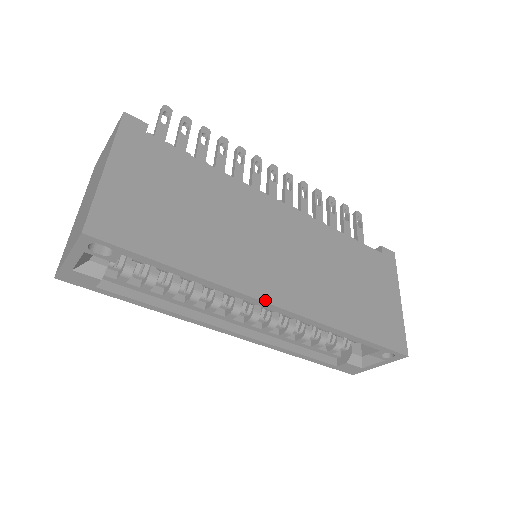
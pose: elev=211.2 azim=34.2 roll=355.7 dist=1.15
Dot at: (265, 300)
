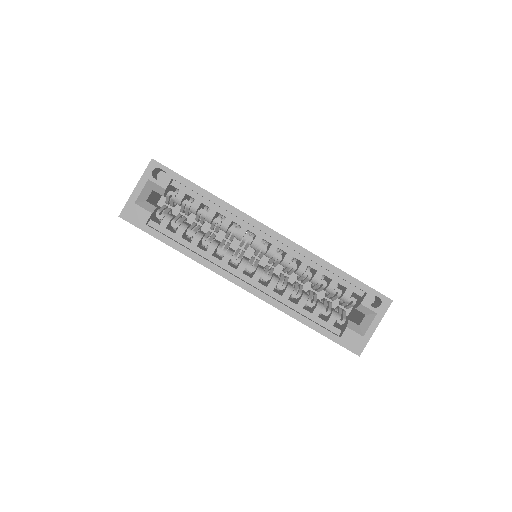
Dot at: (265, 225)
